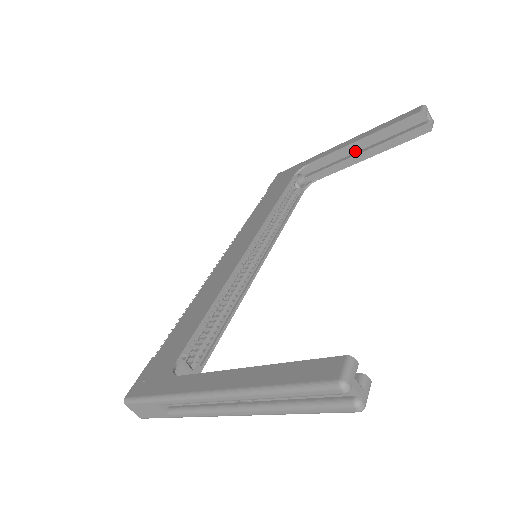
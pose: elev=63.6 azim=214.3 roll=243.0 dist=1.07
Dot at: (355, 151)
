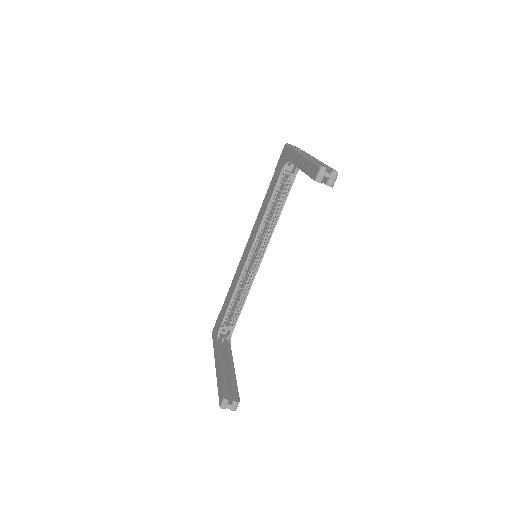
Dot at: occluded
